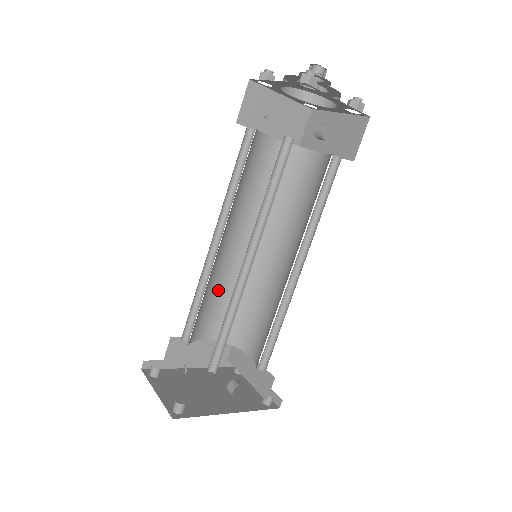
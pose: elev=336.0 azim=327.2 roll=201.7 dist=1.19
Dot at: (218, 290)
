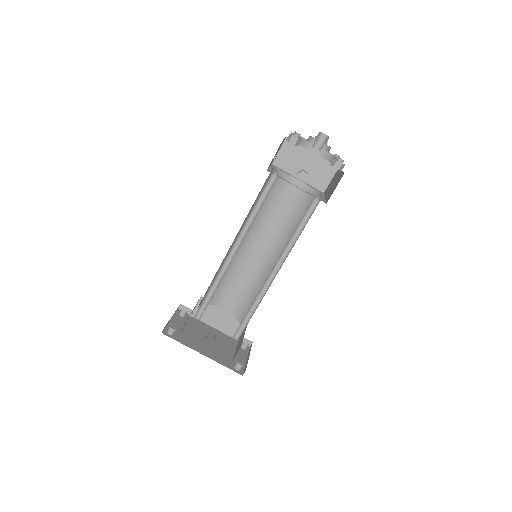
Dot at: (239, 277)
